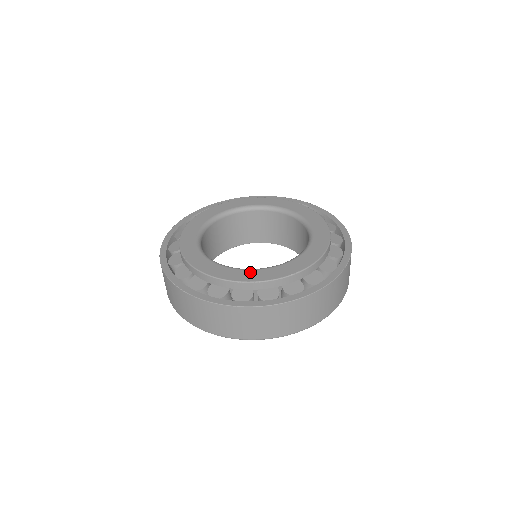
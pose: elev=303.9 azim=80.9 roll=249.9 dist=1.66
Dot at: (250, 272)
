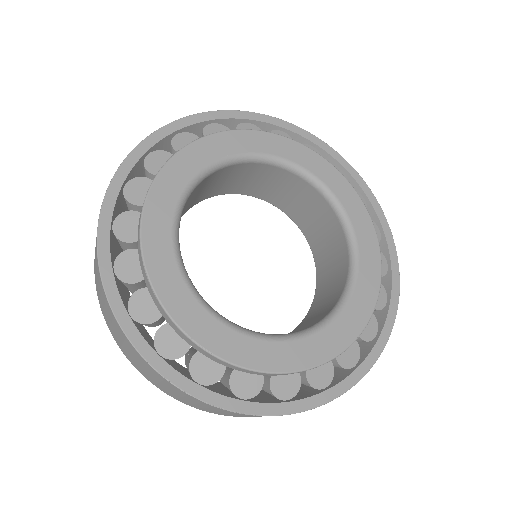
Dot at: (323, 337)
